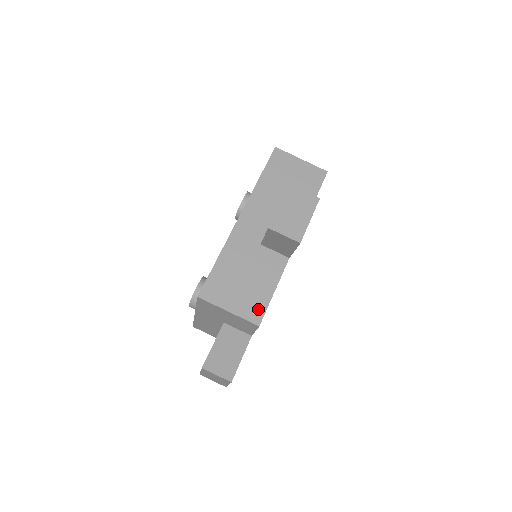
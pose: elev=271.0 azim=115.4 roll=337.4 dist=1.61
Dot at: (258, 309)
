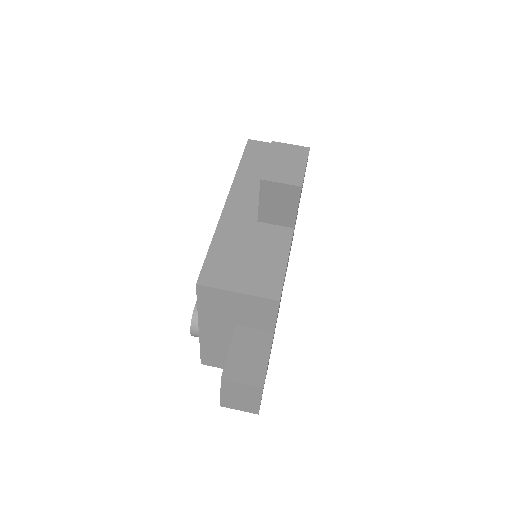
Dot at: (273, 283)
